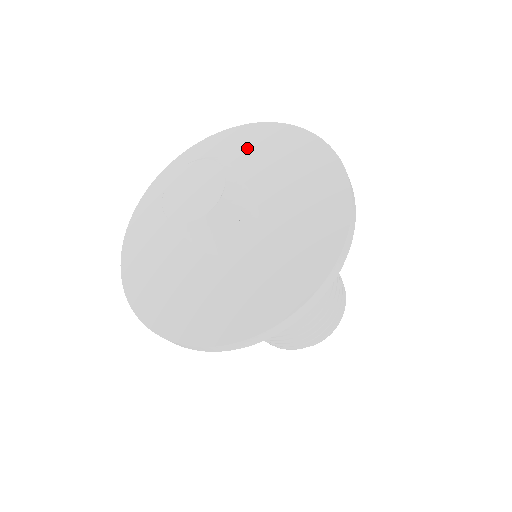
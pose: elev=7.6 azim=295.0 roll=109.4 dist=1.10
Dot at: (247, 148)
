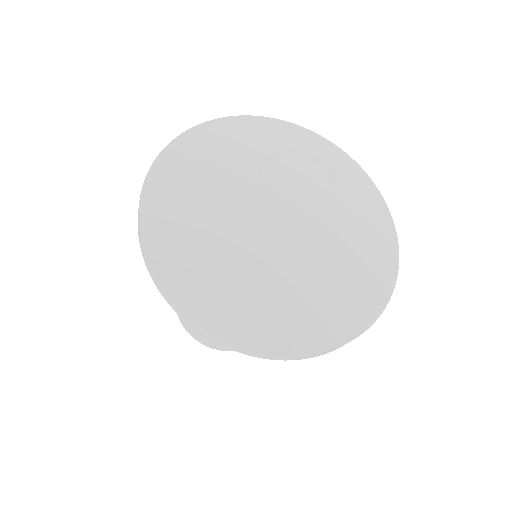
Dot at: (290, 148)
